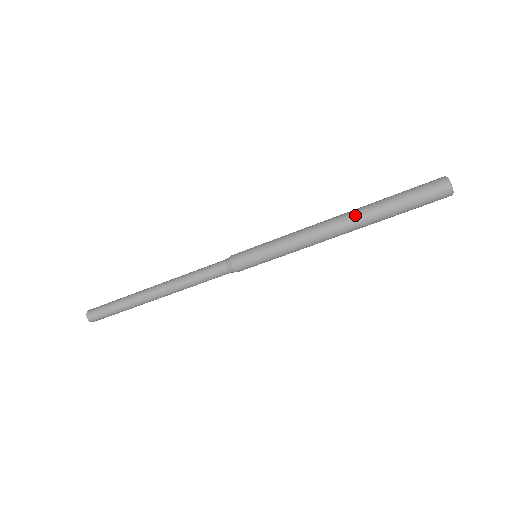
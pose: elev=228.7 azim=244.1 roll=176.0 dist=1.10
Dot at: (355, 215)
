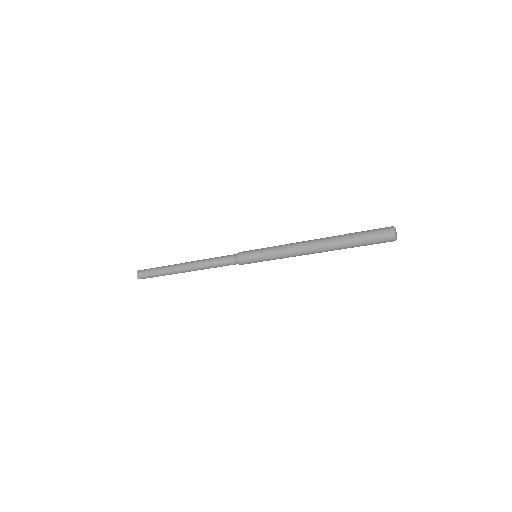
Dot at: (326, 241)
